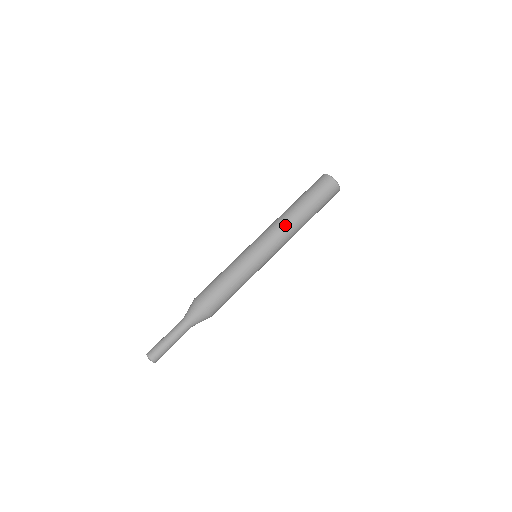
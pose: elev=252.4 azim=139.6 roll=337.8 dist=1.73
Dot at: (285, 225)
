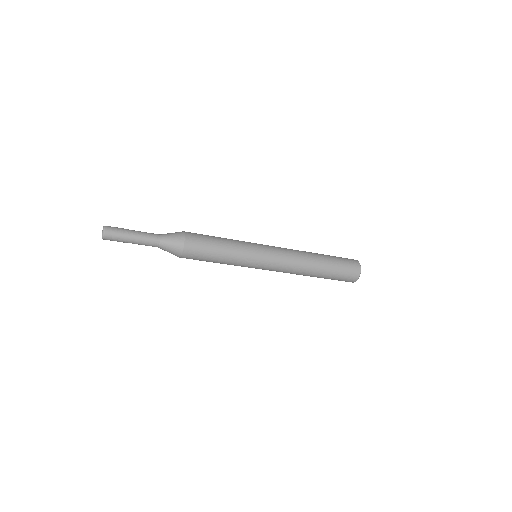
Dot at: (299, 257)
